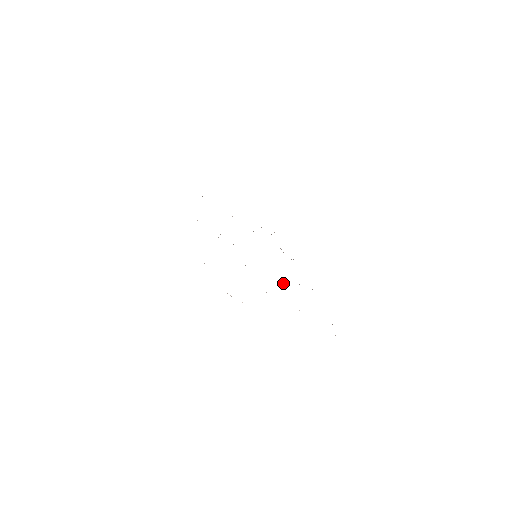
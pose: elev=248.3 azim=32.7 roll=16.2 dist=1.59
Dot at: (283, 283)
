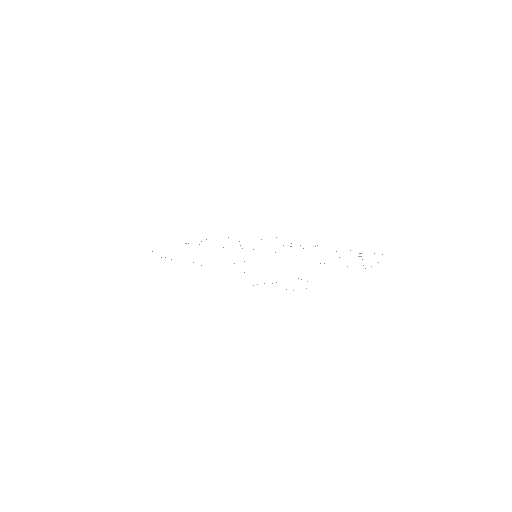
Dot at: occluded
